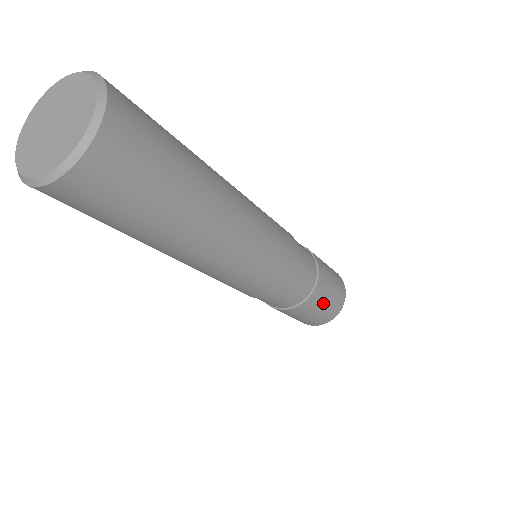
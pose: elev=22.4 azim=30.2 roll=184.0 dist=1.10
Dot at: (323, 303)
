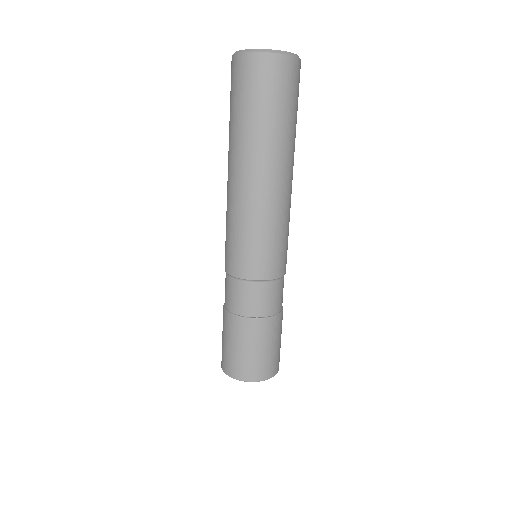
Dot at: (249, 345)
